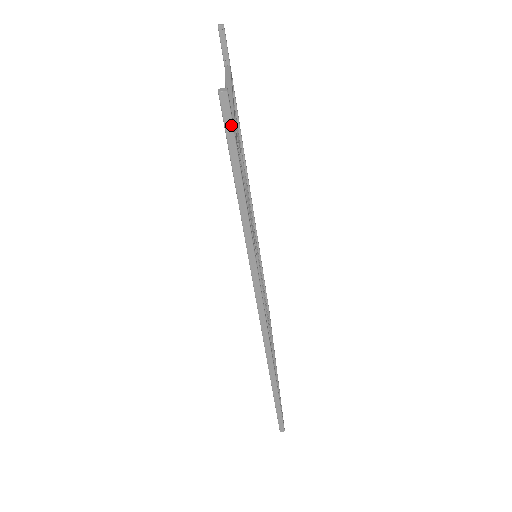
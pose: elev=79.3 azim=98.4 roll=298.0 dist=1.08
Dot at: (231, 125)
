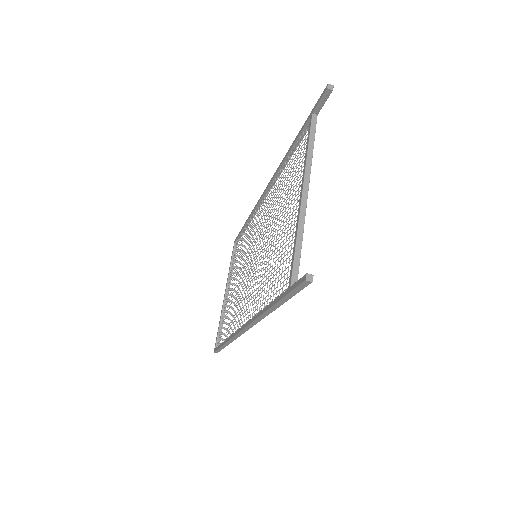
Dot at: (301, 289)
